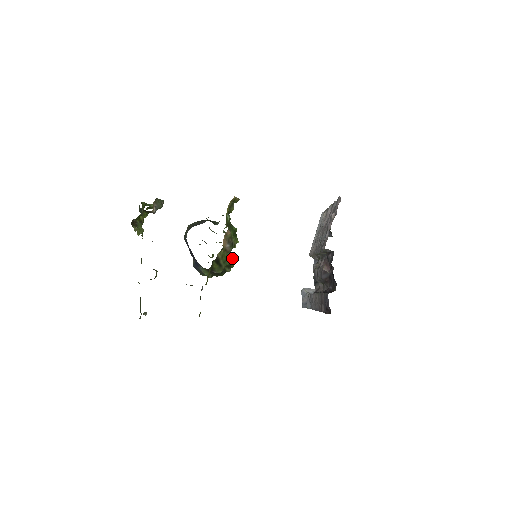
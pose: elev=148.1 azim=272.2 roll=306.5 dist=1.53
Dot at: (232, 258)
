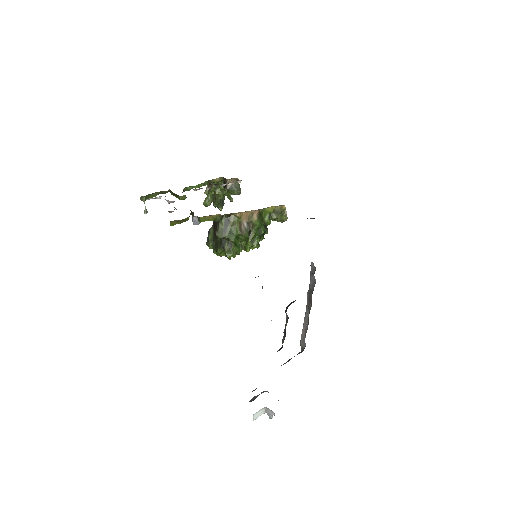
Dot at: (239, 247)
